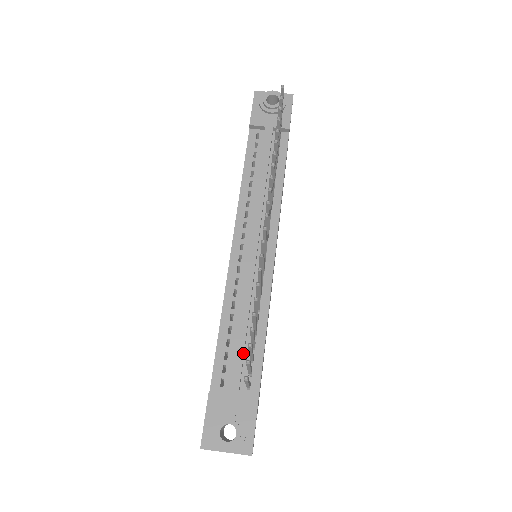
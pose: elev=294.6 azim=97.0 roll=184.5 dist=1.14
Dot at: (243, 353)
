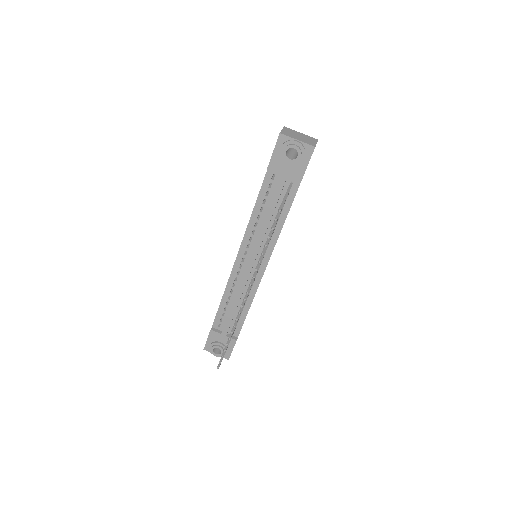
Dot at: (232, 319)
